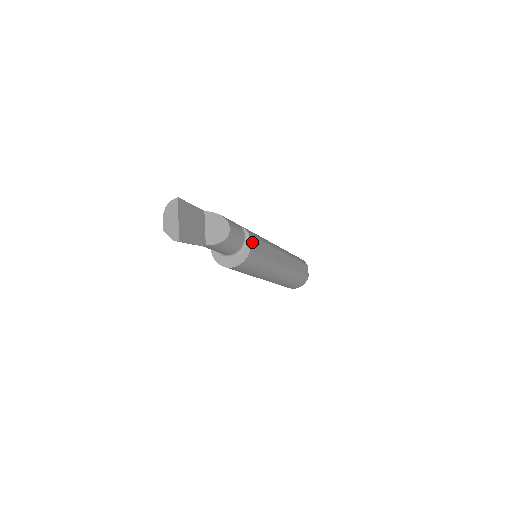
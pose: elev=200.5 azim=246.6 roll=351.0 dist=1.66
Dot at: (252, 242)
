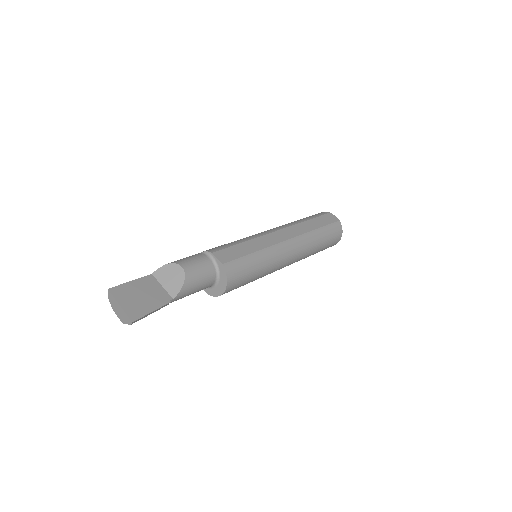
Dot at: (221, 255)
